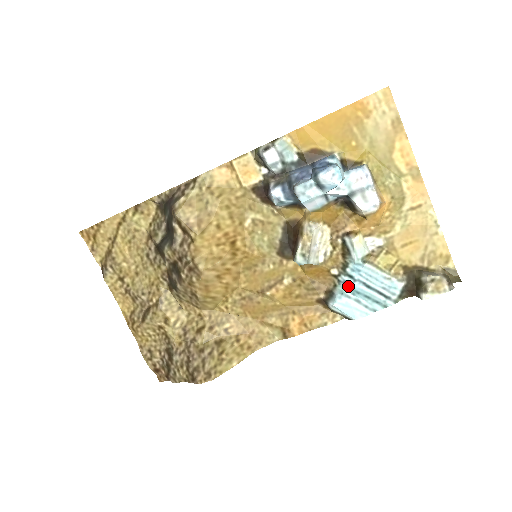
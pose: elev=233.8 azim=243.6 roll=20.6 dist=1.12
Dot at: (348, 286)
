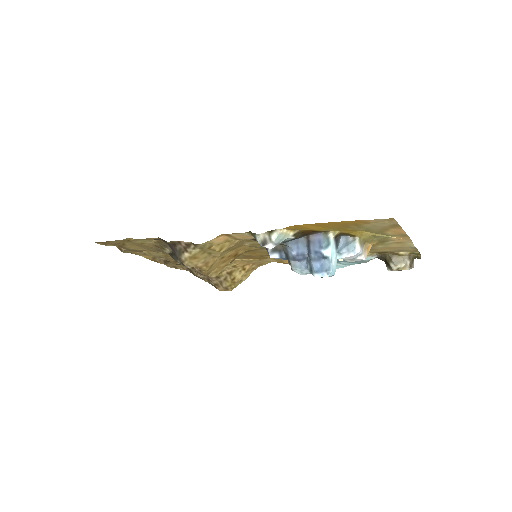
Dot at: occluded
